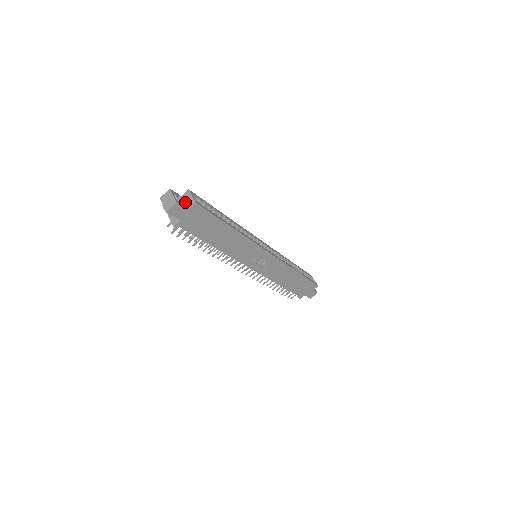
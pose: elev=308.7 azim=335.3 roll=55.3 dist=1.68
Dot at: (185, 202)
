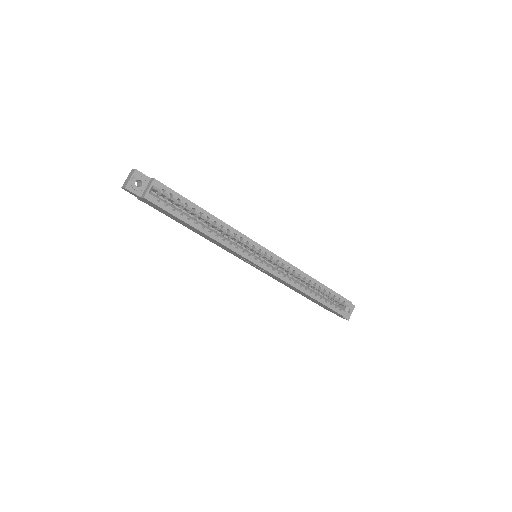
Dot at: (146, 188)
